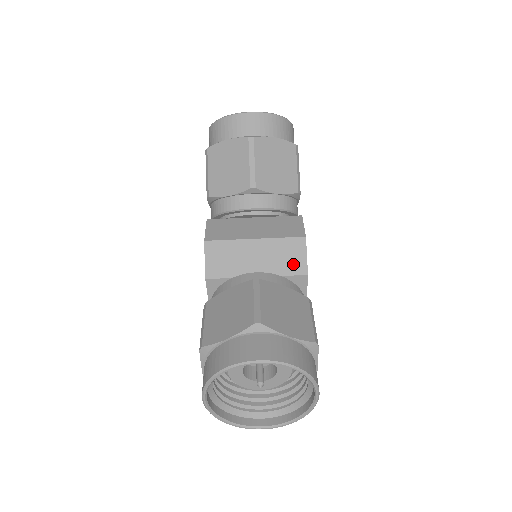
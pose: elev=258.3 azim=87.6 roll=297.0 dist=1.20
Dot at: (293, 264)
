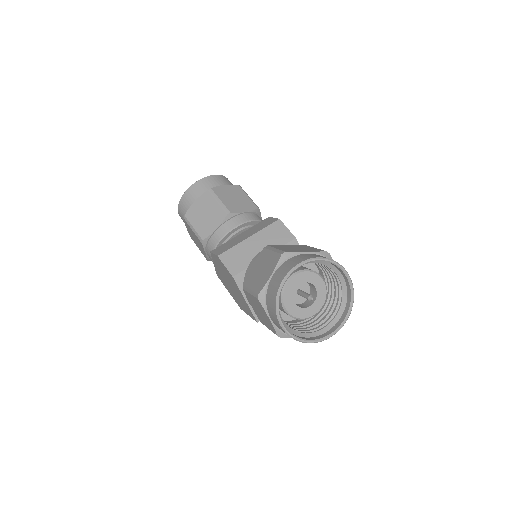
Dot at: (282, 237)
